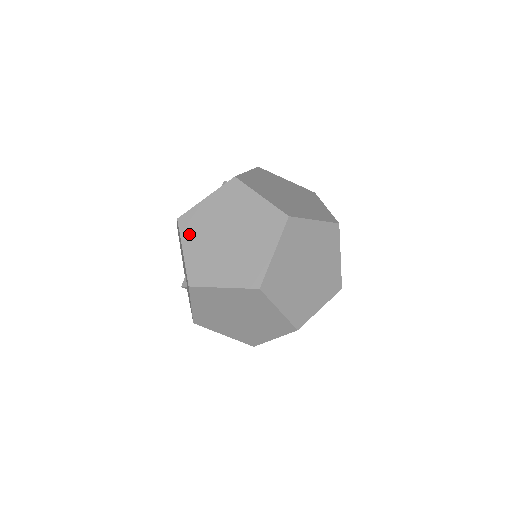
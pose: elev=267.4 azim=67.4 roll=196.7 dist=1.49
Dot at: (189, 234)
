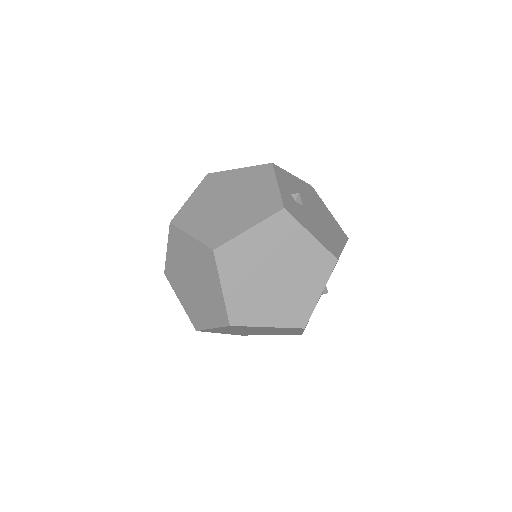
Dot at: (175, 285)
